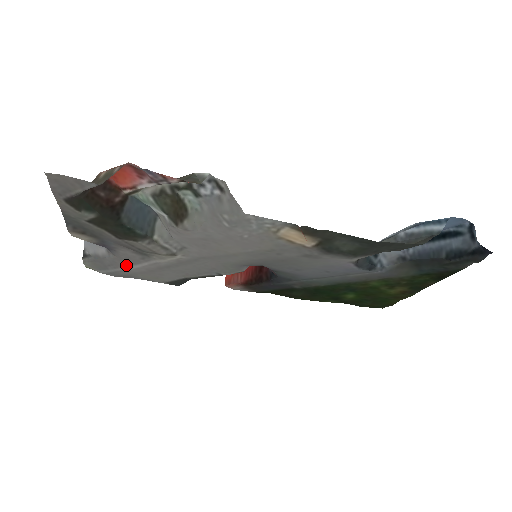
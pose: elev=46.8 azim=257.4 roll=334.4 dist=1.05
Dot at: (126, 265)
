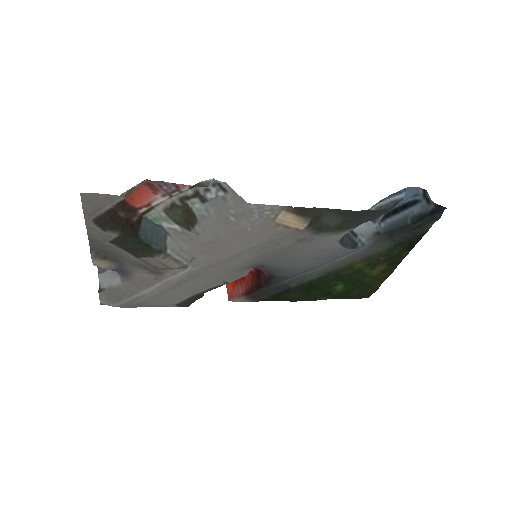
Dot at: (140, 290)
